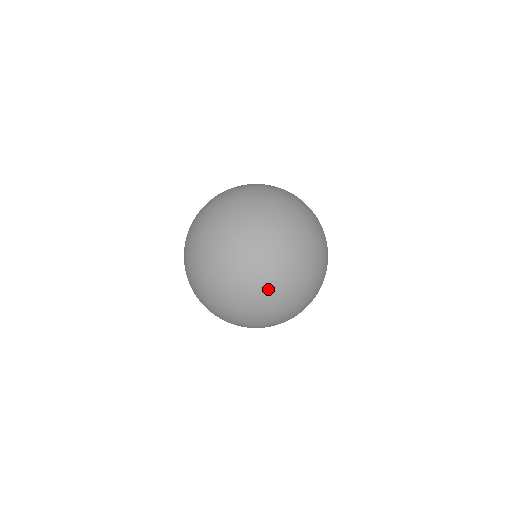
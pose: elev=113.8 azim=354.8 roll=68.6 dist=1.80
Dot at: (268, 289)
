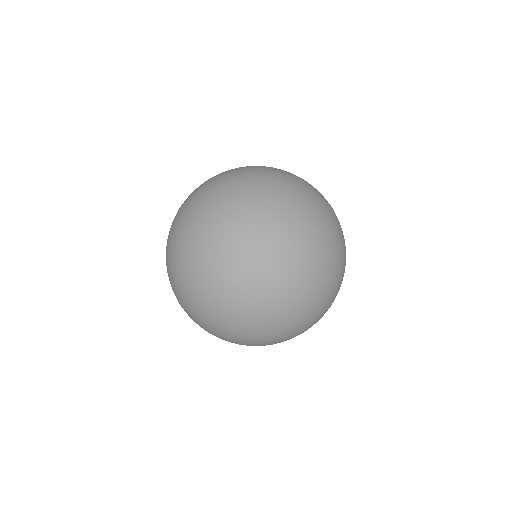
Dot at: (295, 336)
